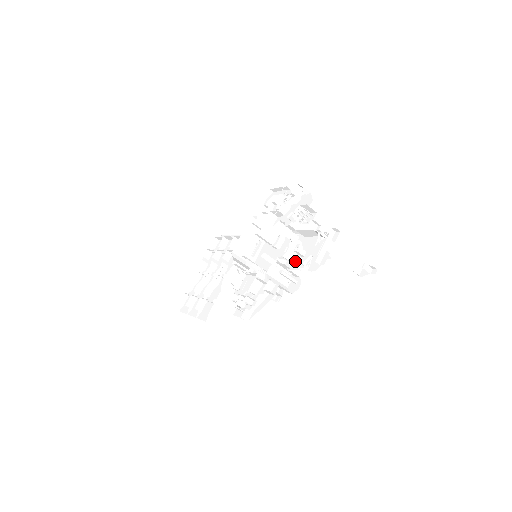
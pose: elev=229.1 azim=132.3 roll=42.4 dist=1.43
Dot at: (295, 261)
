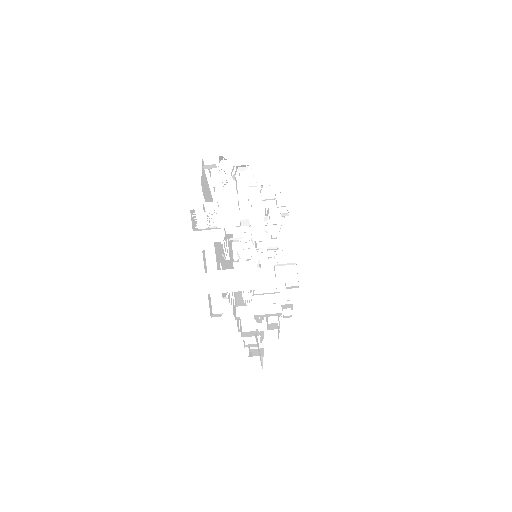
Dot at: occluded
